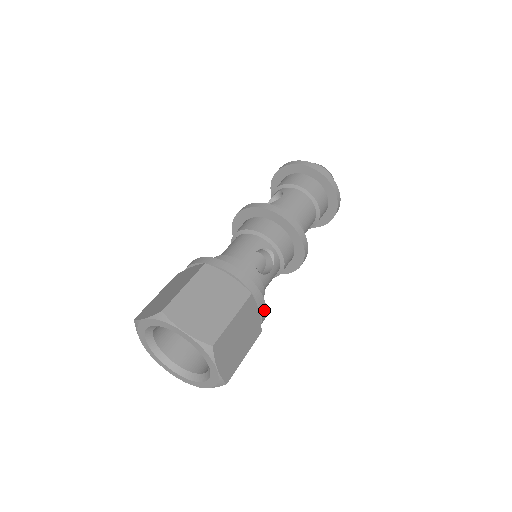
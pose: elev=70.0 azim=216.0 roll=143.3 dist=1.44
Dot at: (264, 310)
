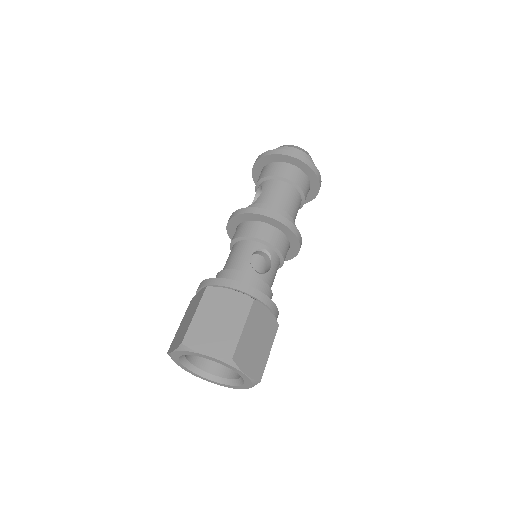
Dot at: (273, 306)
